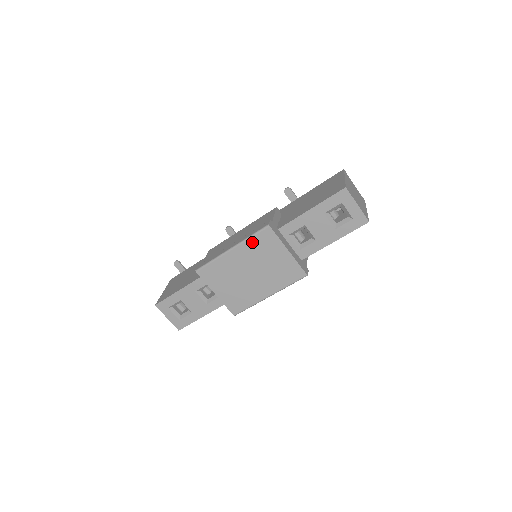
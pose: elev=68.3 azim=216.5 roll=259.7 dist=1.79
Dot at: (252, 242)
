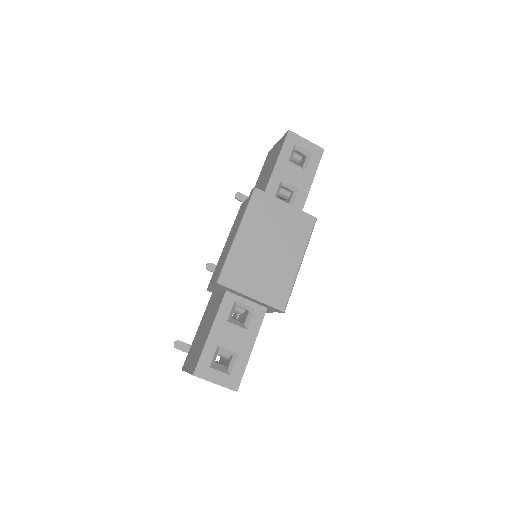
Dot at: (251, 214)
